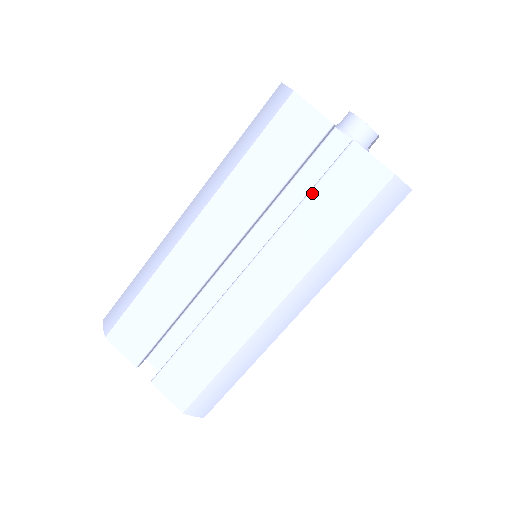
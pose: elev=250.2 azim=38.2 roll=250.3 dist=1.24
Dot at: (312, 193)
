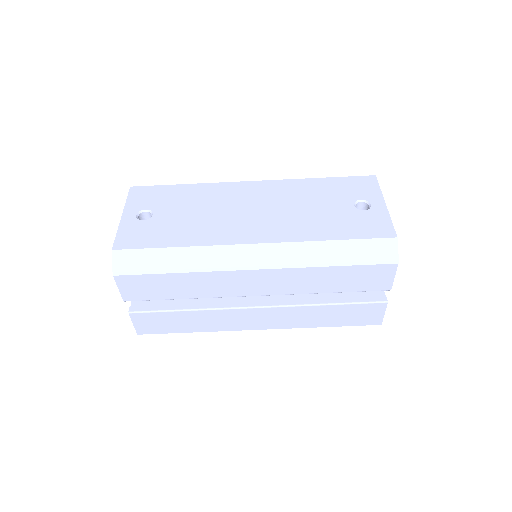
Dot at: (340, 305)
